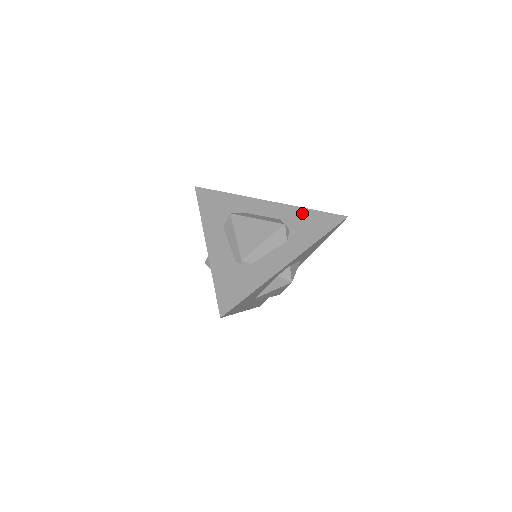
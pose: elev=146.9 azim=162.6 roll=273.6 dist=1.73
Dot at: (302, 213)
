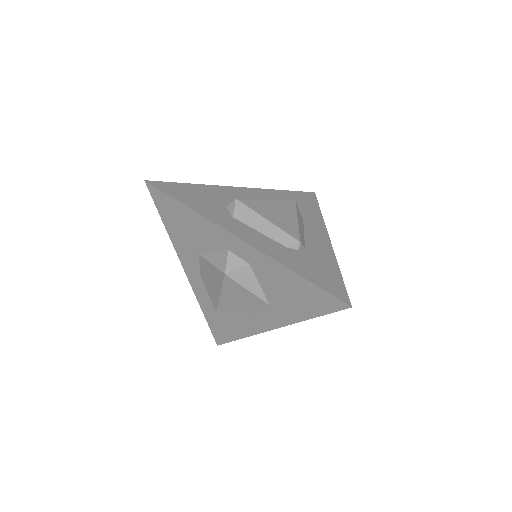
Dot at: (282, 194)
